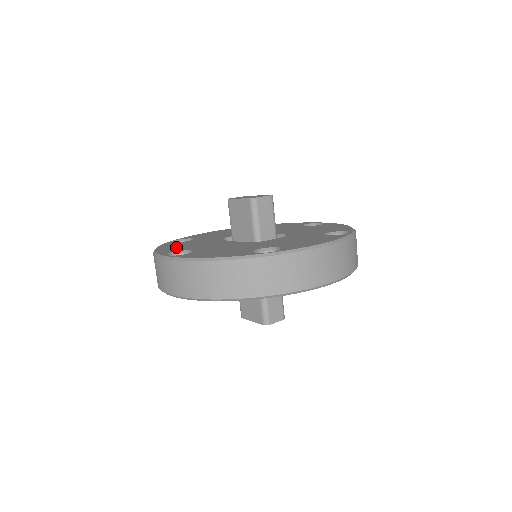
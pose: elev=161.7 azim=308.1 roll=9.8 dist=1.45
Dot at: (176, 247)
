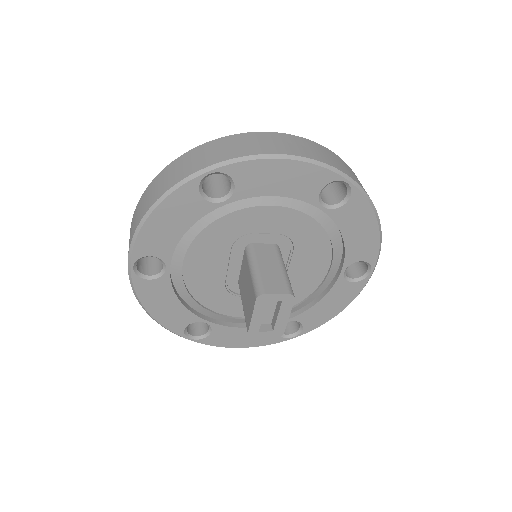
Dot at: occluded
